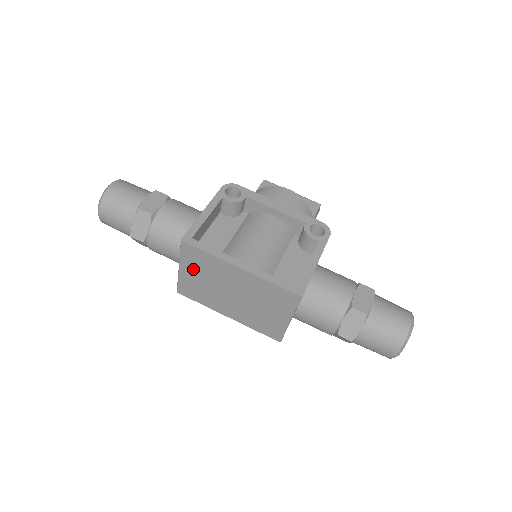
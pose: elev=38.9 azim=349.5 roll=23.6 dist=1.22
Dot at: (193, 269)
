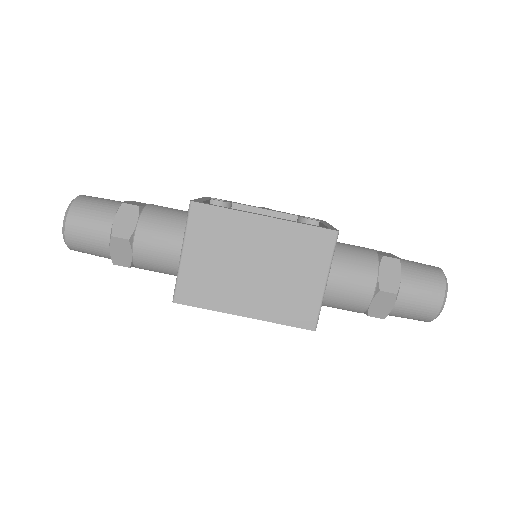
Dot at: (202, 245)
